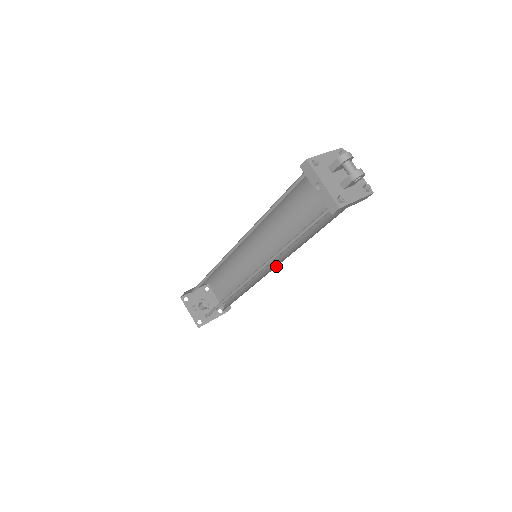
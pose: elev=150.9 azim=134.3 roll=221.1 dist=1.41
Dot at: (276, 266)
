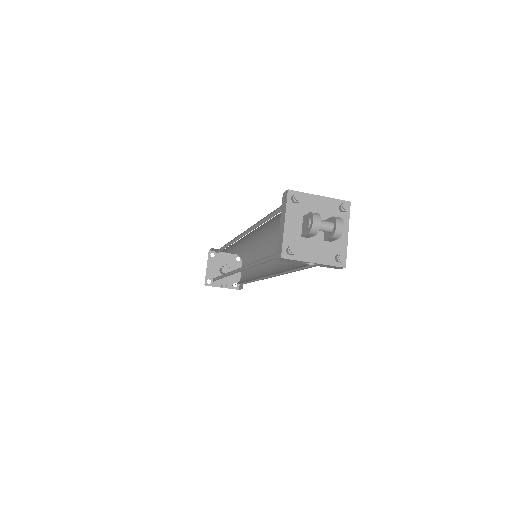
Dot at: occluded
